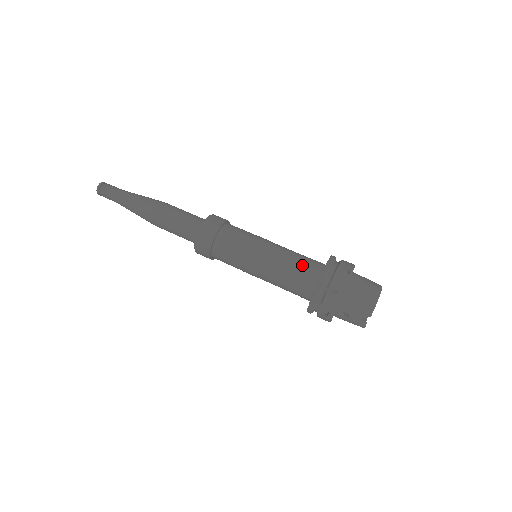
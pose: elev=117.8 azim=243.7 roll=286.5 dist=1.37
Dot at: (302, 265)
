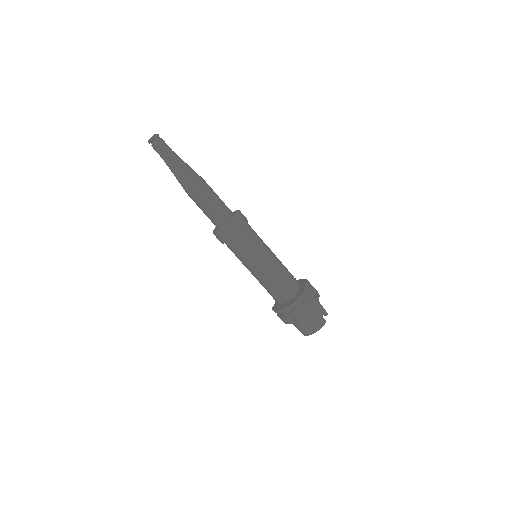
Dot at: (274, 293)
